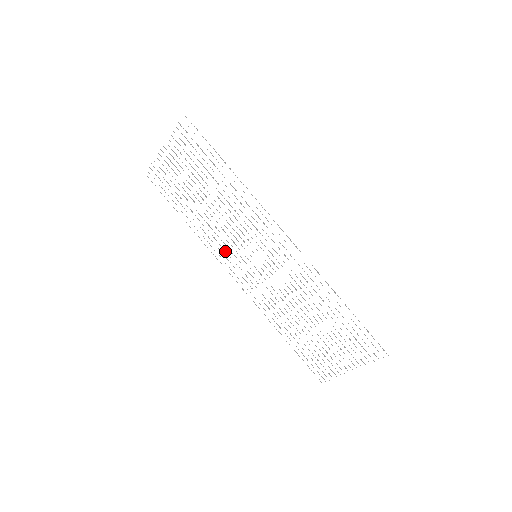
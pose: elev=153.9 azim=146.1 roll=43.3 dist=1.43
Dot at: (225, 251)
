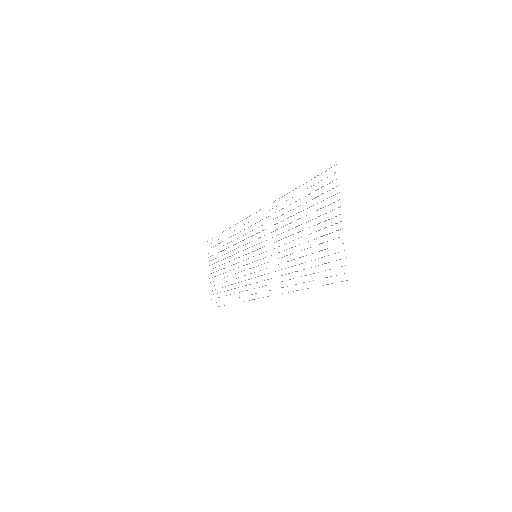
Dot at: occluded
